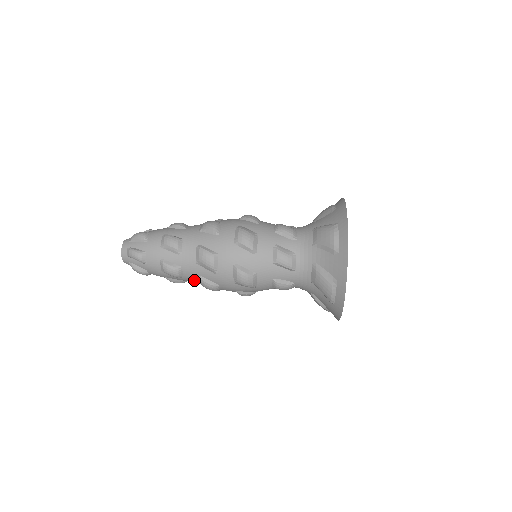
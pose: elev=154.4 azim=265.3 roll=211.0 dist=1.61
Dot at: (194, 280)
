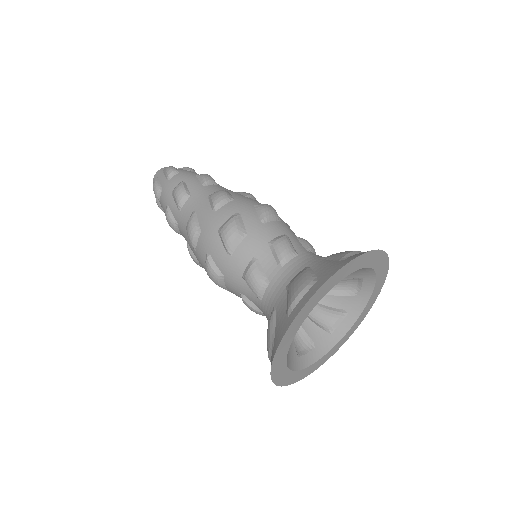
Dot at: occluded
